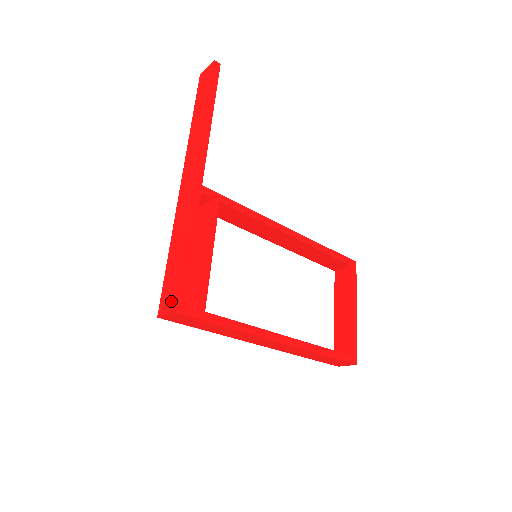
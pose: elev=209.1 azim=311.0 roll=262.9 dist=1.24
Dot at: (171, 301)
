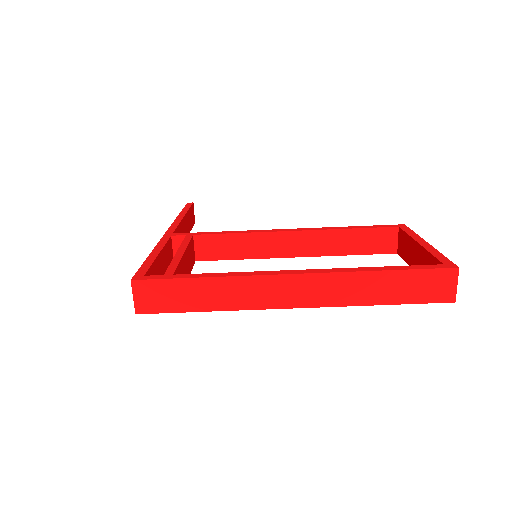
Dot at: occluded
